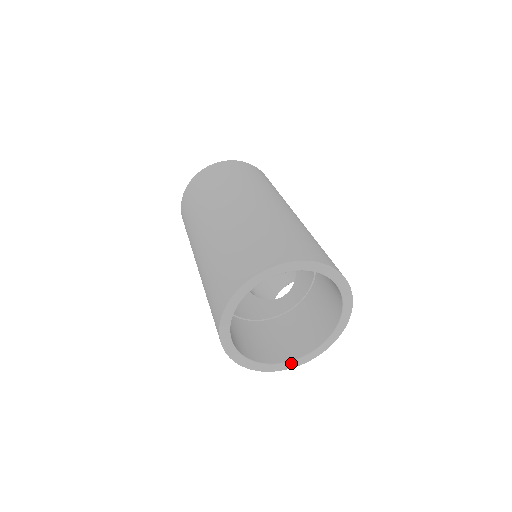
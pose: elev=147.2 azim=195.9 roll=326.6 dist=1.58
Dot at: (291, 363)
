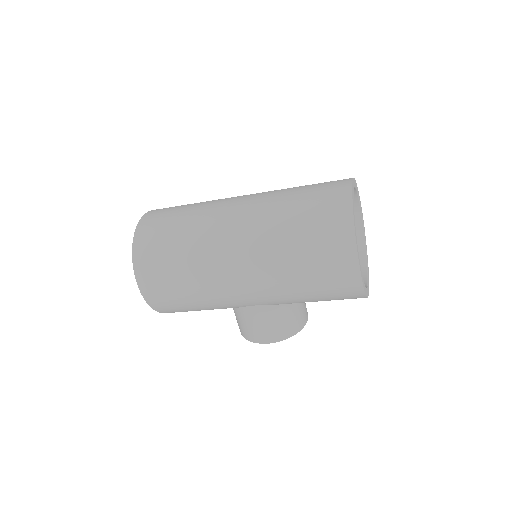
Dot at: (367, 291)
